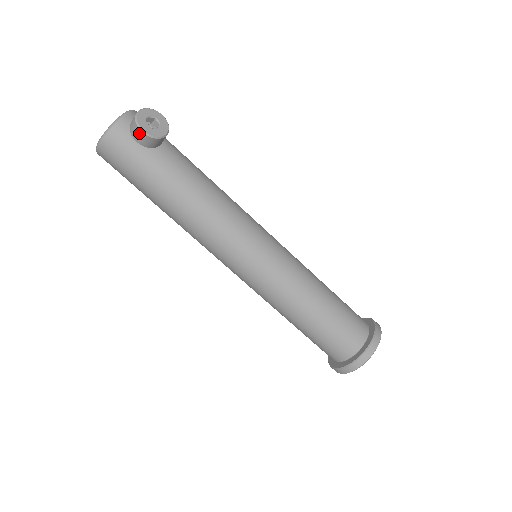
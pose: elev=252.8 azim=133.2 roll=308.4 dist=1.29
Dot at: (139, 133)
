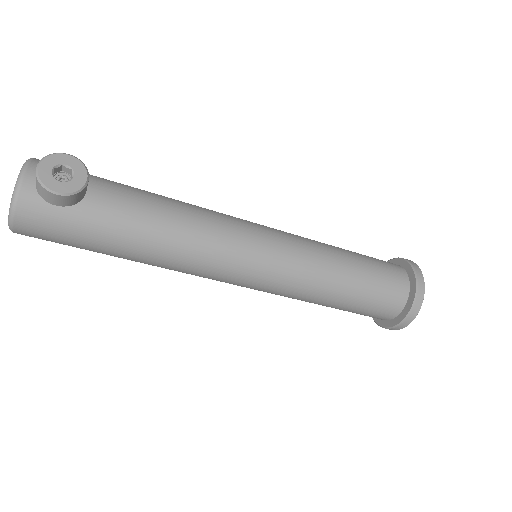
Dot at: (53, 196)
